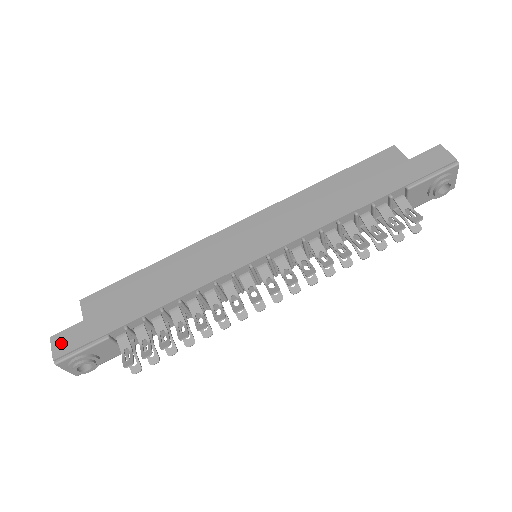
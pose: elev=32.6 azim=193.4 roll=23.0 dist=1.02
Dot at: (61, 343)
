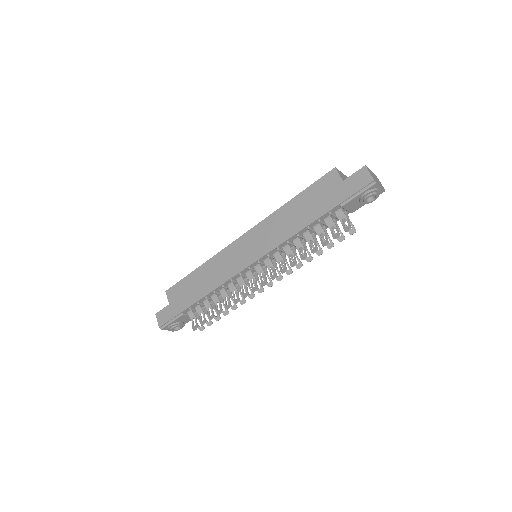
Dot at: (161, 318)
